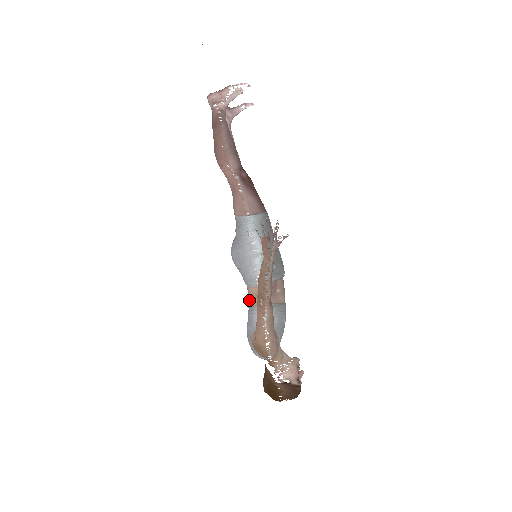
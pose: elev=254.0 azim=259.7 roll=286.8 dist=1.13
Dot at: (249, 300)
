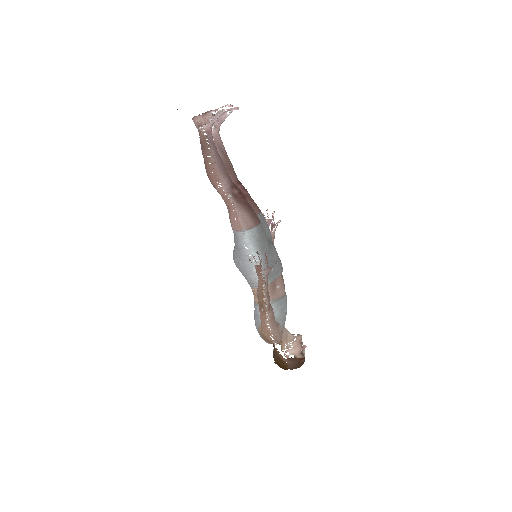
Dot at: occluded
